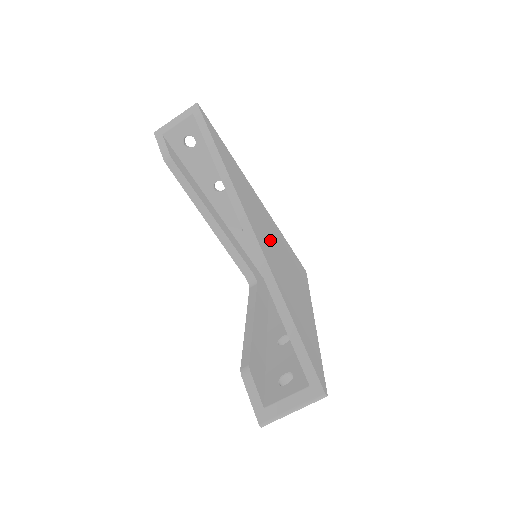
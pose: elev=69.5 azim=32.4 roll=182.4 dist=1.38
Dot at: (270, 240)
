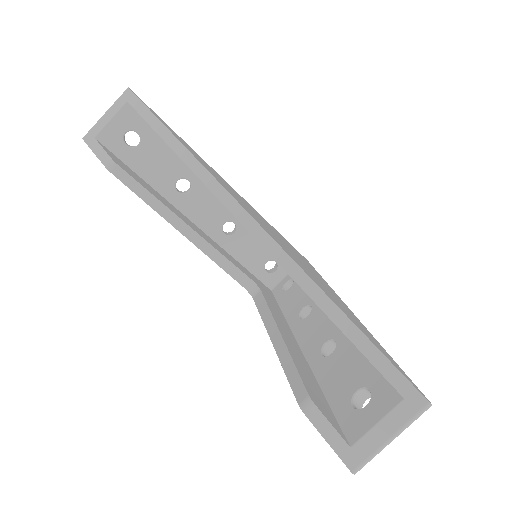
Dot at: occluded
